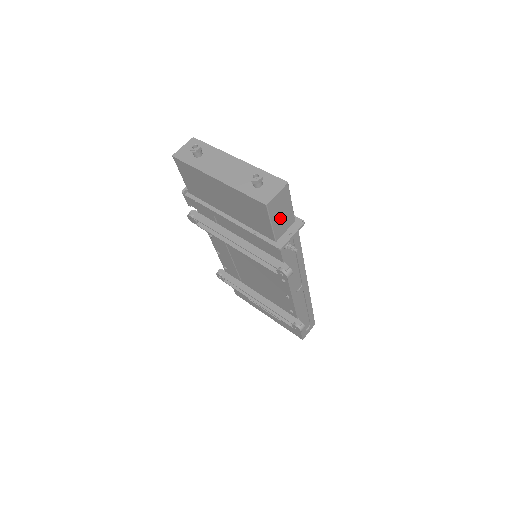
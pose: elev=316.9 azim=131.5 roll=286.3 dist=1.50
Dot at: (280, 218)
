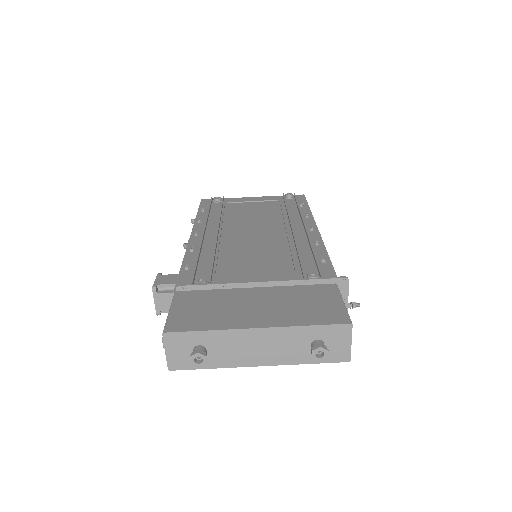
Dot at: occluded
